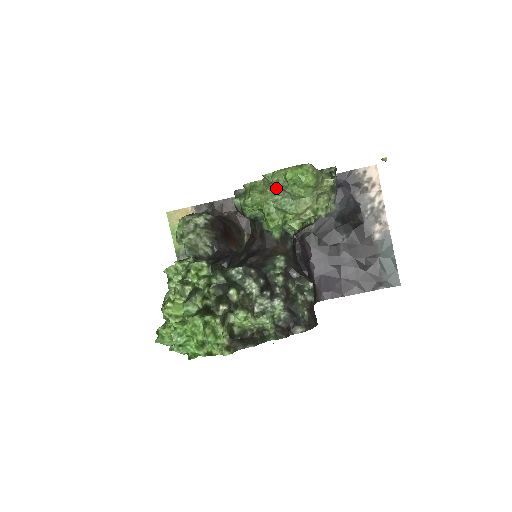
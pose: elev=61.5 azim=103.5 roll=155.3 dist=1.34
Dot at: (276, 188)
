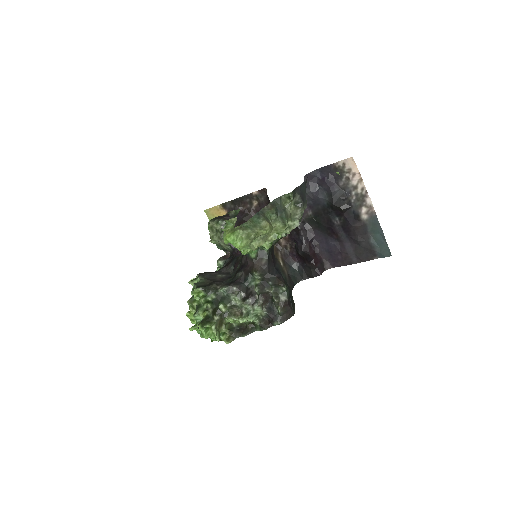
Dot at: occluded
